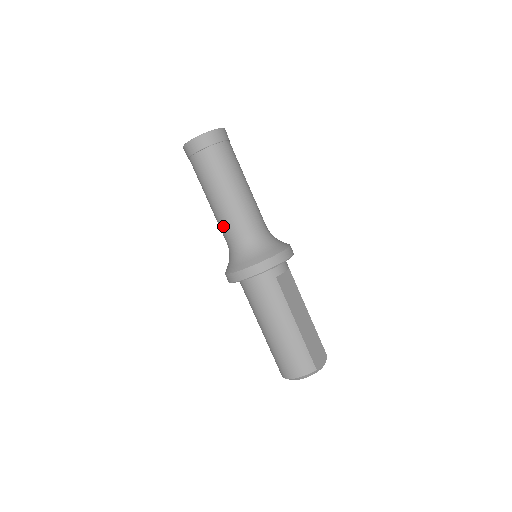
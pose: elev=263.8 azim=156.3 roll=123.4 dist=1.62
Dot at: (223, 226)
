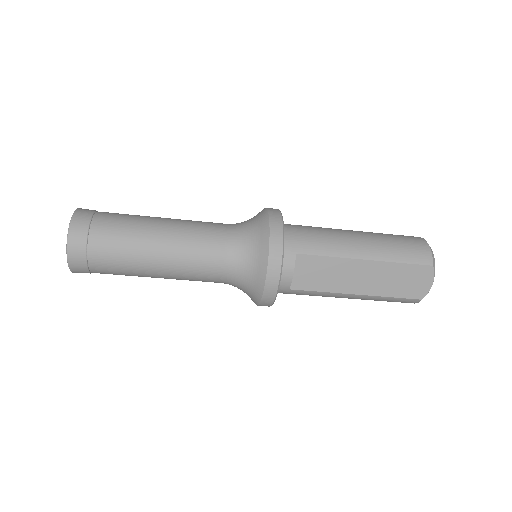
Dot at: occluded
